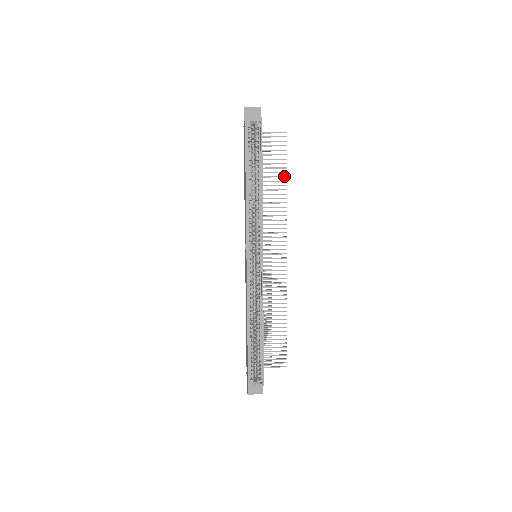
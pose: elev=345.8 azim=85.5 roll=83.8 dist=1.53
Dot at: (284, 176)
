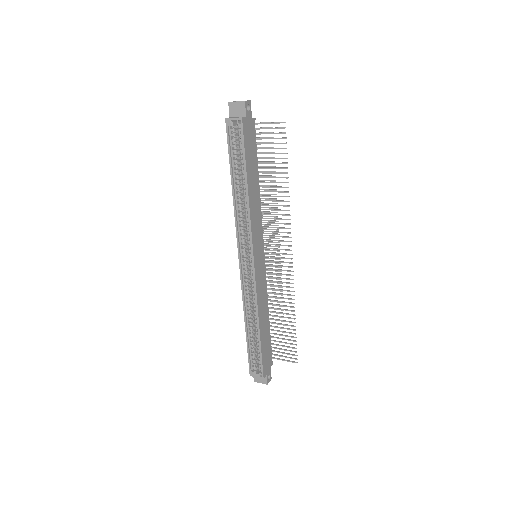
Dot at: (285, 172)
